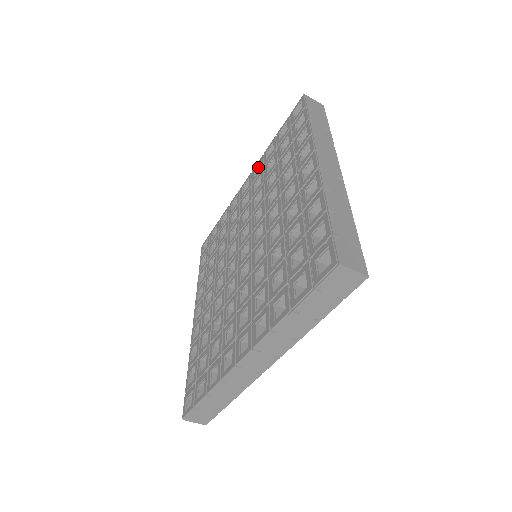
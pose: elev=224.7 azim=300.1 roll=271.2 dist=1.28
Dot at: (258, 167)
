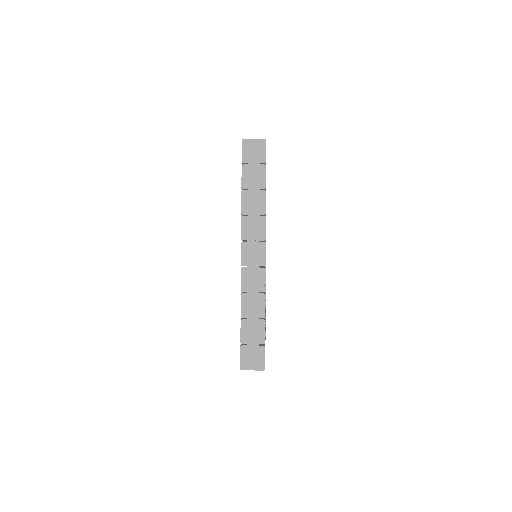
Dot at: occluded
